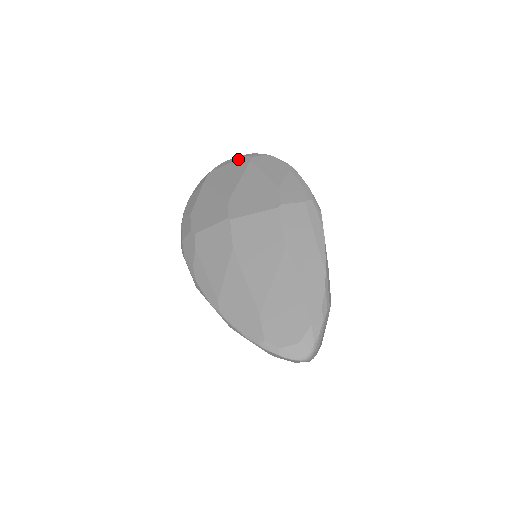
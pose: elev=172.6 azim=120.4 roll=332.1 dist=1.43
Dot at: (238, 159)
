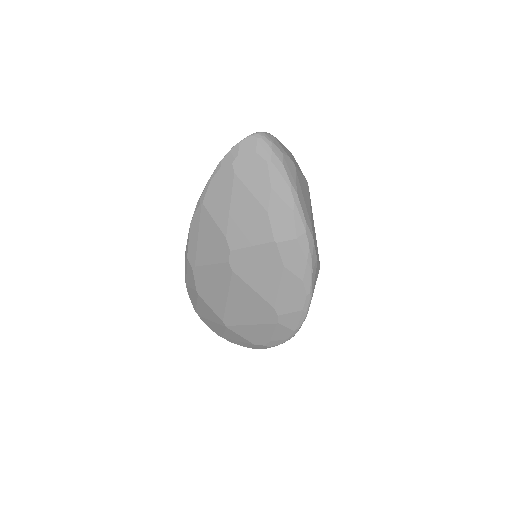
Dot at: occluded
